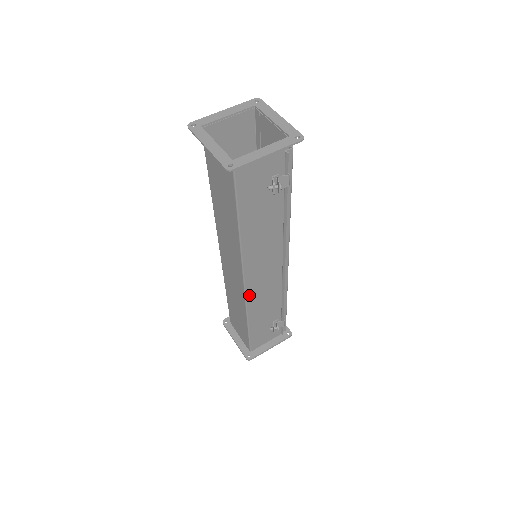
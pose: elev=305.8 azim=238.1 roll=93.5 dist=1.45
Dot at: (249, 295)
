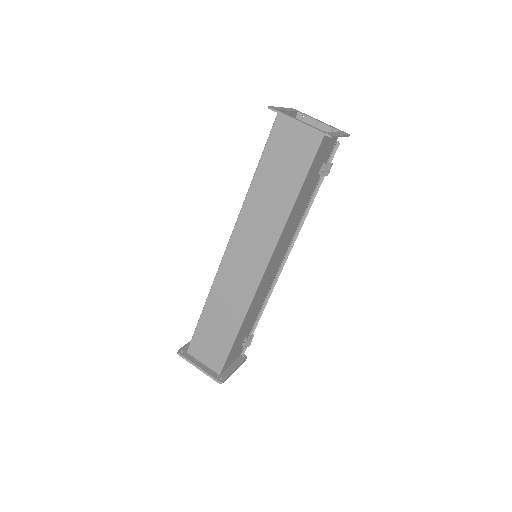
Dot at: (258, 290)
